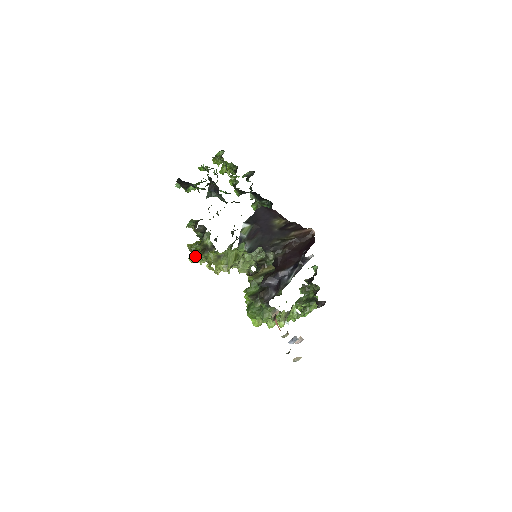
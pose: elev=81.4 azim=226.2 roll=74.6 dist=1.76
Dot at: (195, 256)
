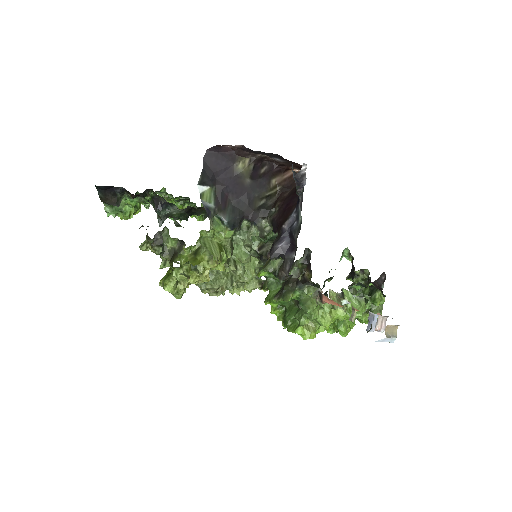
Dot at: (169, 279)
